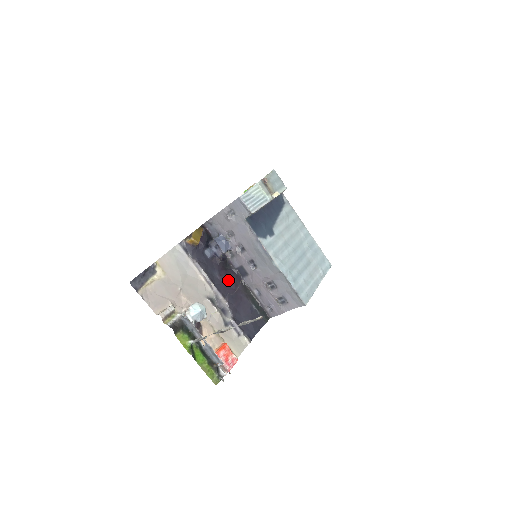
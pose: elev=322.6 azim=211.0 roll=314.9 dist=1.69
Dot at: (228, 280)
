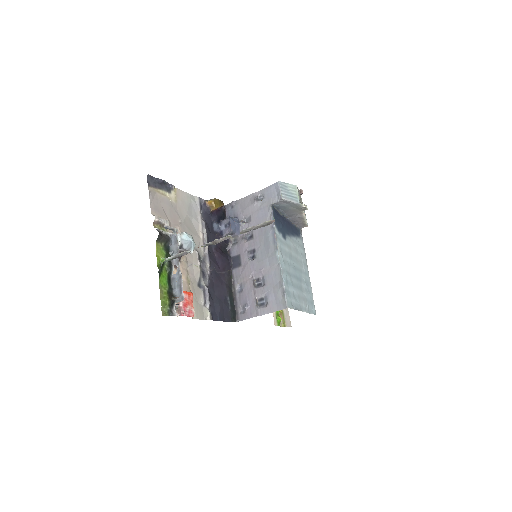
Dot at: (220, 259)
